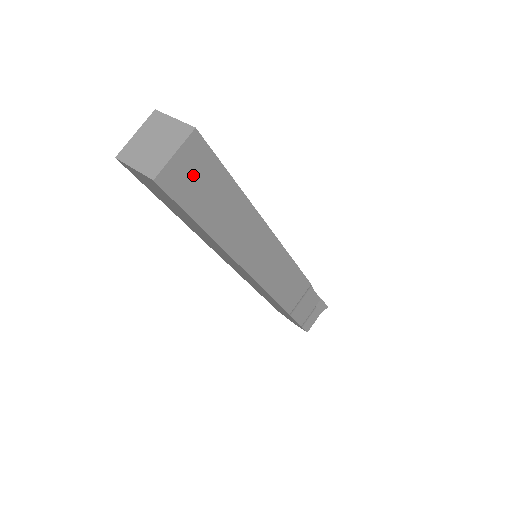
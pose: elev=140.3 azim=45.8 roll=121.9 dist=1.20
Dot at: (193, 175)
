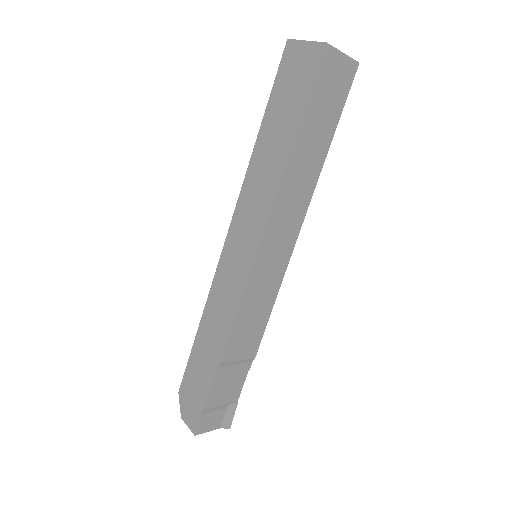
Dot at: (333, 85)
